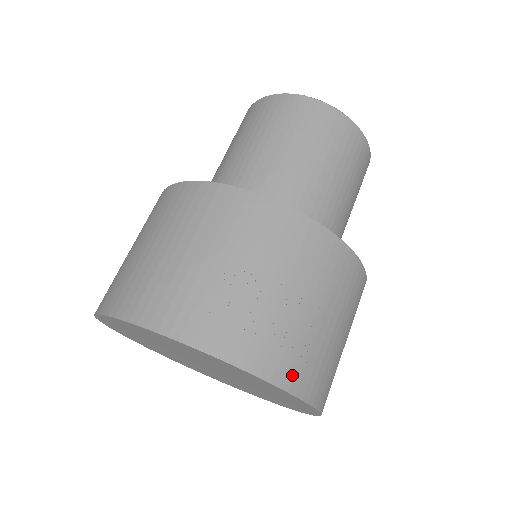
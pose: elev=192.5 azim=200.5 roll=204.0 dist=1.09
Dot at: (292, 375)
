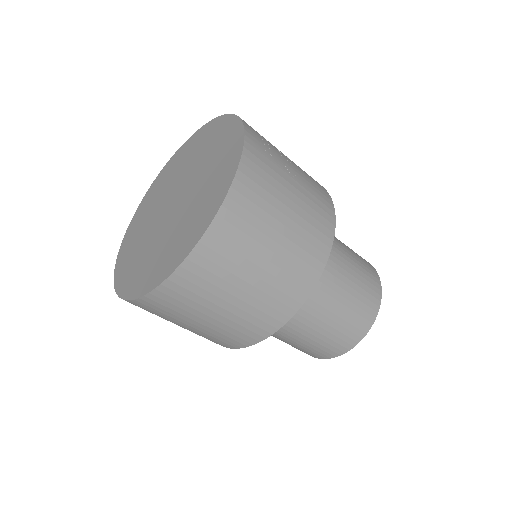
Dot at: (254, 141)
